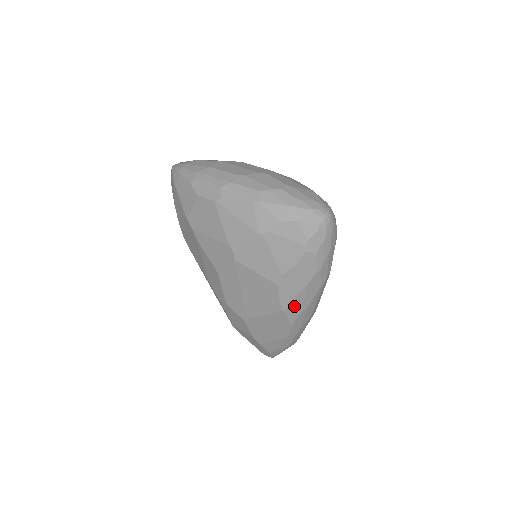
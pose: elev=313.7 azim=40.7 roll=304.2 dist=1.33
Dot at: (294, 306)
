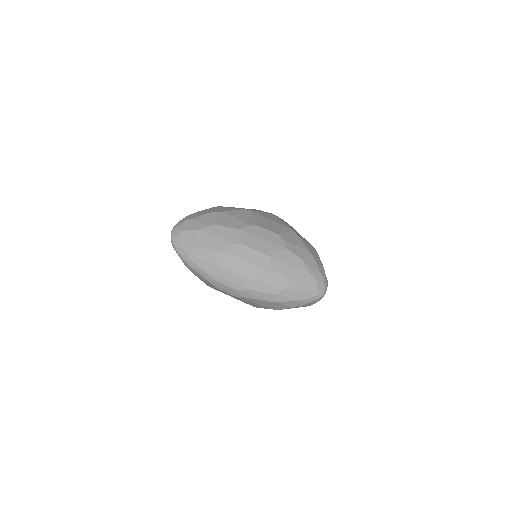
Dot at: occluded
